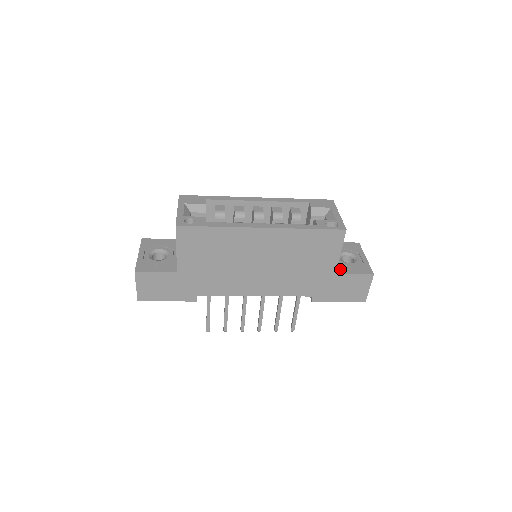
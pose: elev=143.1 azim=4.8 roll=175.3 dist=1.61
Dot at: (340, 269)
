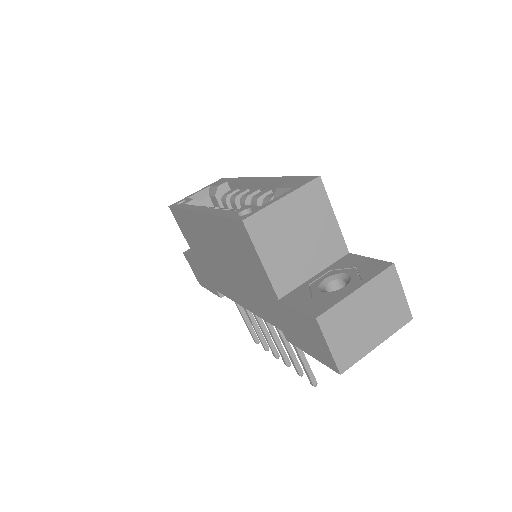
Dot at: (294, 295)
